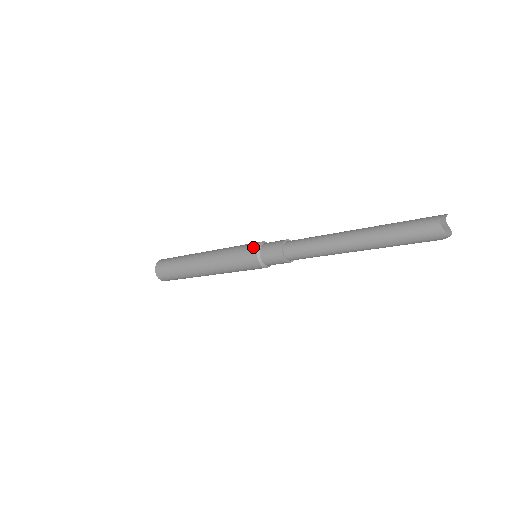
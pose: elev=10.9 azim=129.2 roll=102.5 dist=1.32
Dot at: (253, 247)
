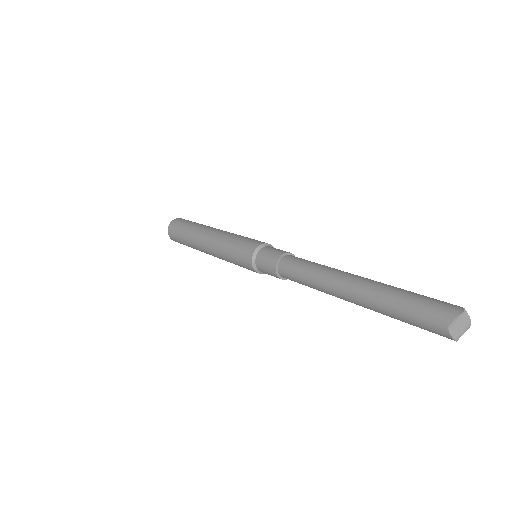
Dot at: (248, 255)
